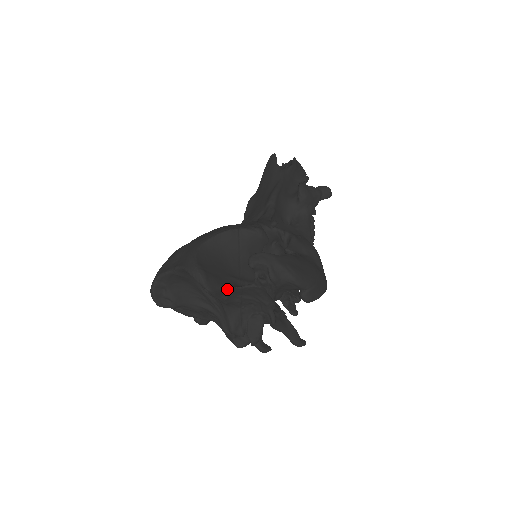
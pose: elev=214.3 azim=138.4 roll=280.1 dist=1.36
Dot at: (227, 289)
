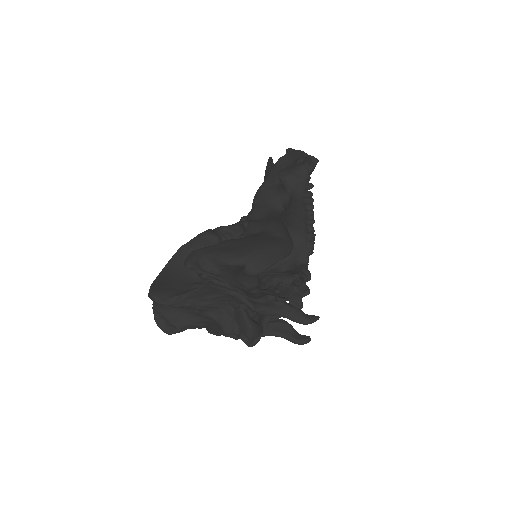
Dot at: (182, 296)
